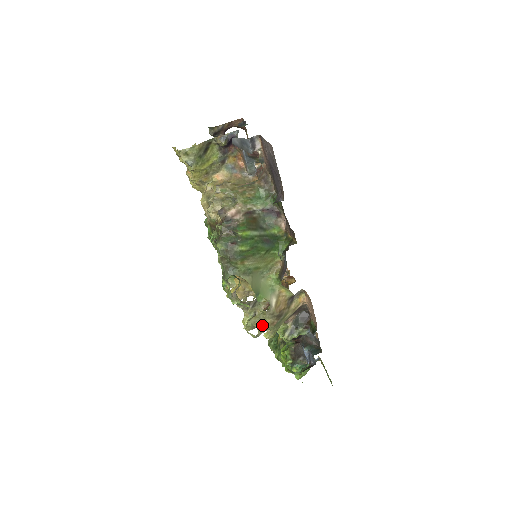
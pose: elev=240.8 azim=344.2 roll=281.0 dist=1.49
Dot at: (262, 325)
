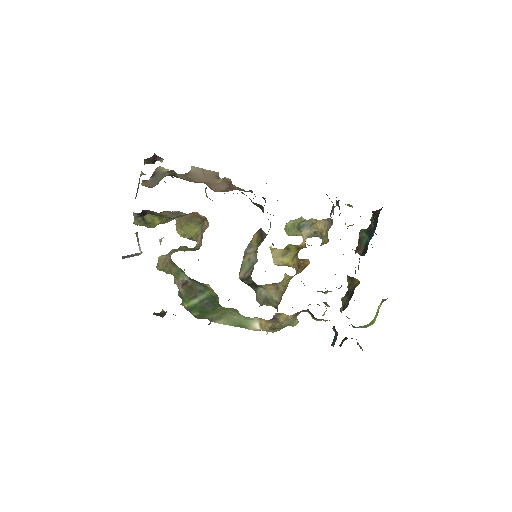
Dot at: (269, 330)
